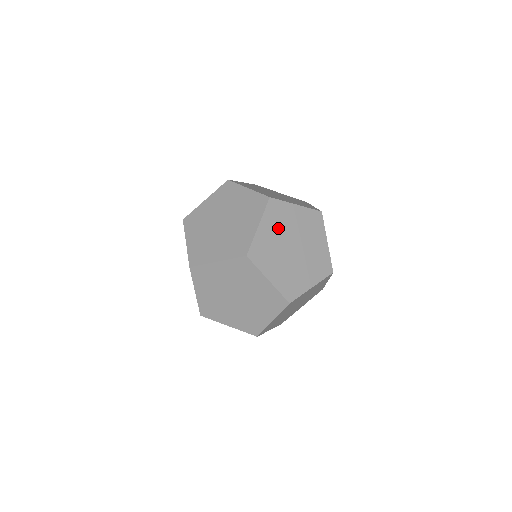
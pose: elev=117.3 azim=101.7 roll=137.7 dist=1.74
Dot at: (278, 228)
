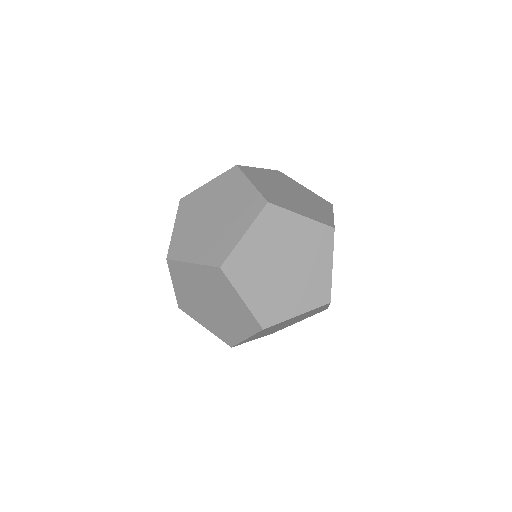
Dot at: (256, 275)
